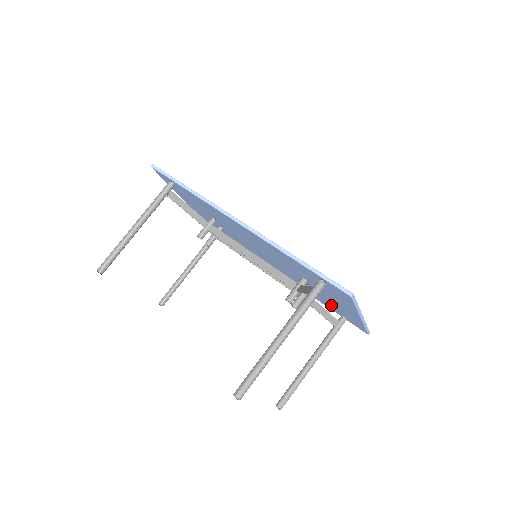
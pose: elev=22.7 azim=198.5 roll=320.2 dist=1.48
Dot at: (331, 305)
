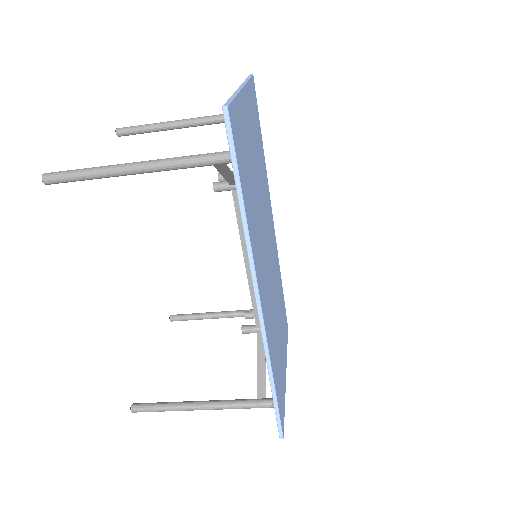
Dot at: occluded
